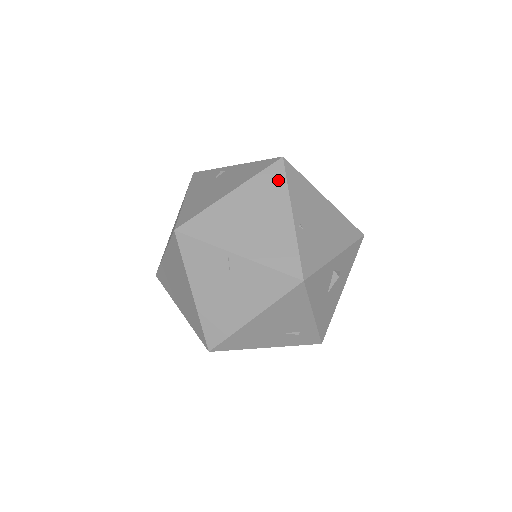
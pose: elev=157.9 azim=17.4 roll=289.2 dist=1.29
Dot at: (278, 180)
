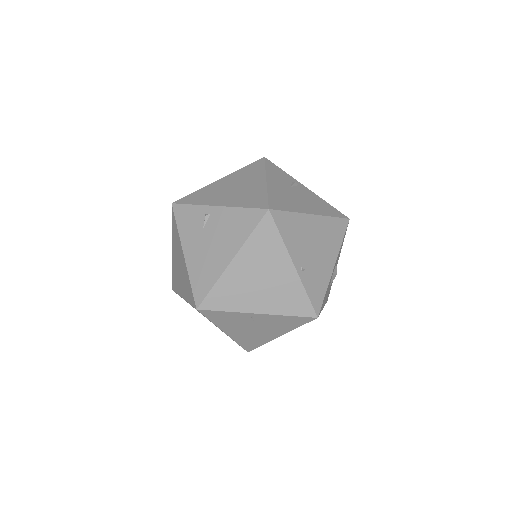
Dot at: (271, 235)
